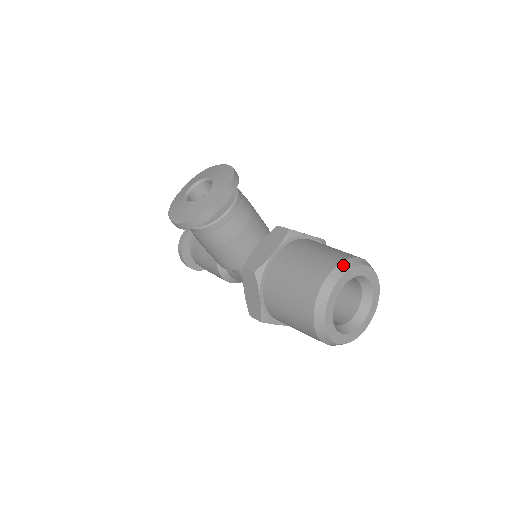
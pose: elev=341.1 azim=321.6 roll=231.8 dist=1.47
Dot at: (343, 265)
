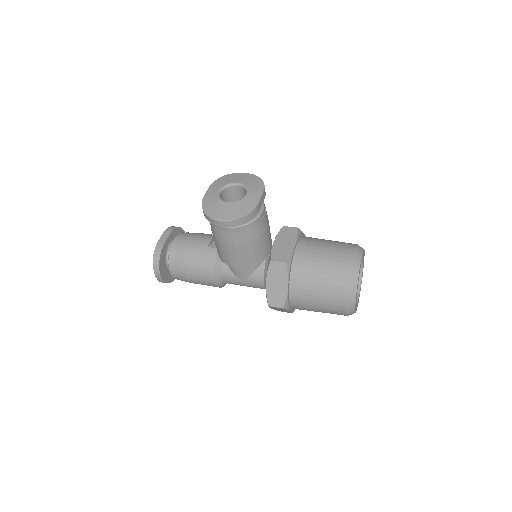
Dot at: (358, 249)
